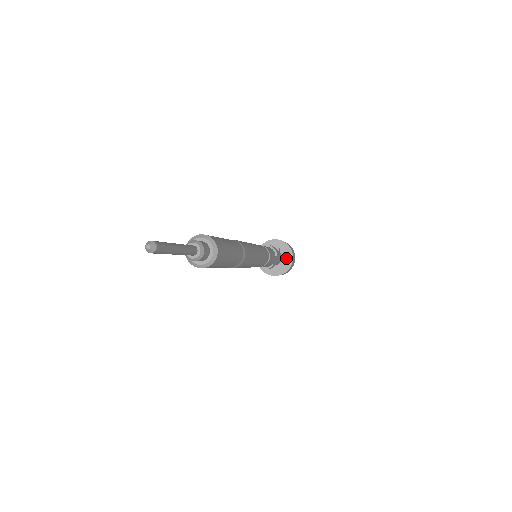
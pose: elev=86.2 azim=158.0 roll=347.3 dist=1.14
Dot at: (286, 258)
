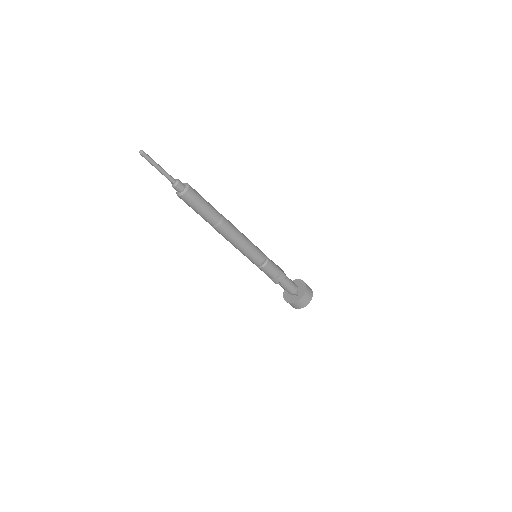
Dot at: (299, 284)
